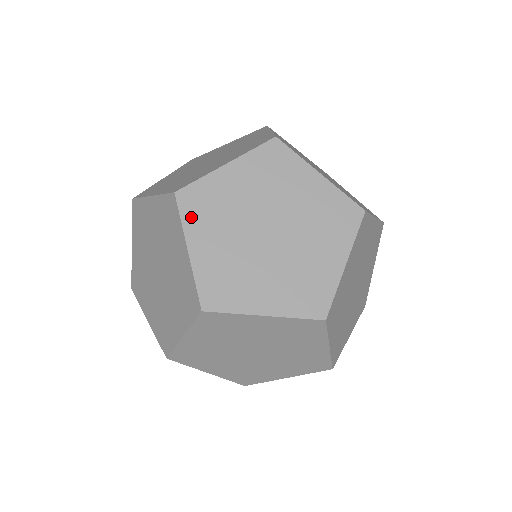
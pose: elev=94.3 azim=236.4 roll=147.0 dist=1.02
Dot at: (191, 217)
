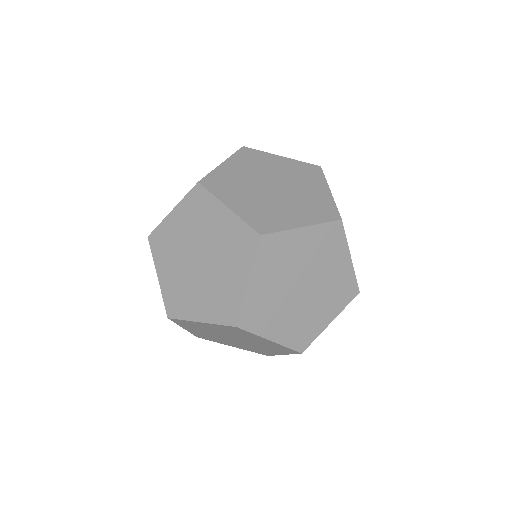
Dot at: (218, 191)
